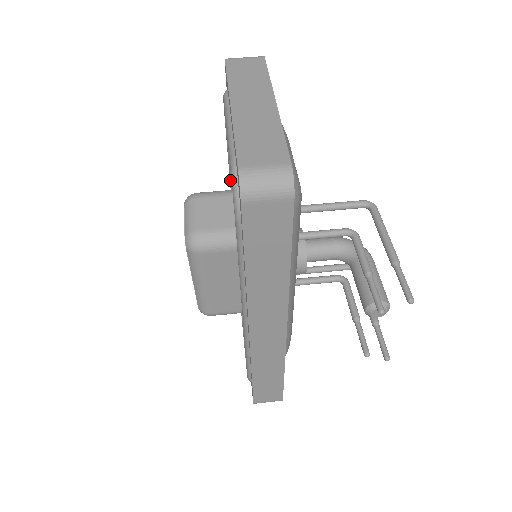
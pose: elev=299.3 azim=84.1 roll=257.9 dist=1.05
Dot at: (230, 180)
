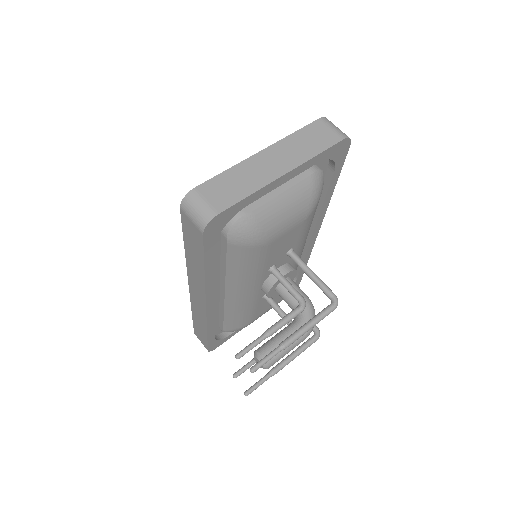
Dot at: occluded
